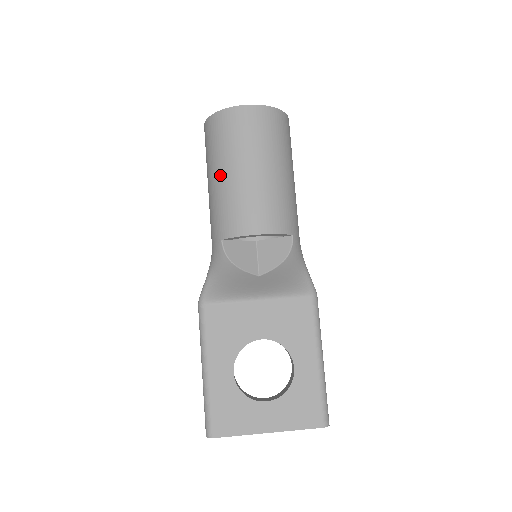
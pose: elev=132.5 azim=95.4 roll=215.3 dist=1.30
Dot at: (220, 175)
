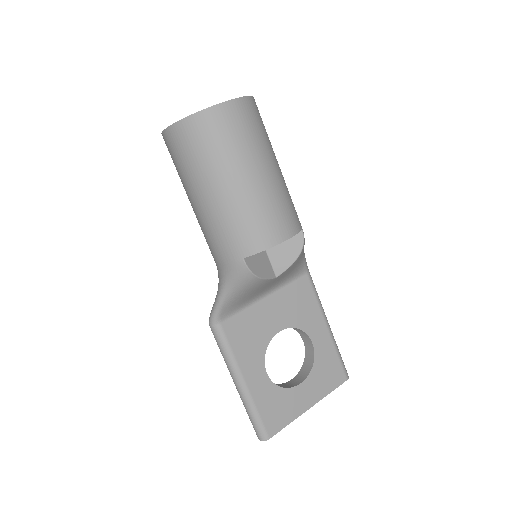
Dot at: (220, 189)
